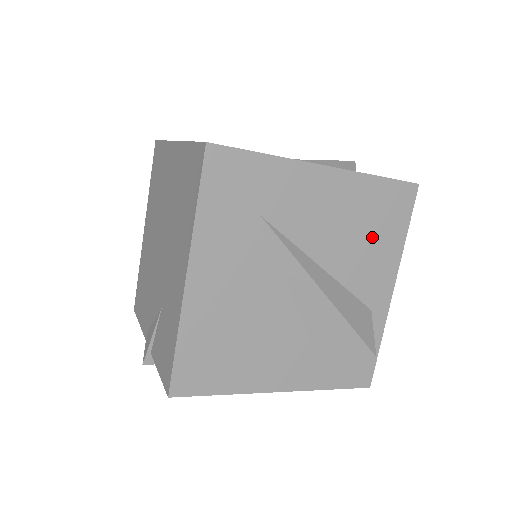
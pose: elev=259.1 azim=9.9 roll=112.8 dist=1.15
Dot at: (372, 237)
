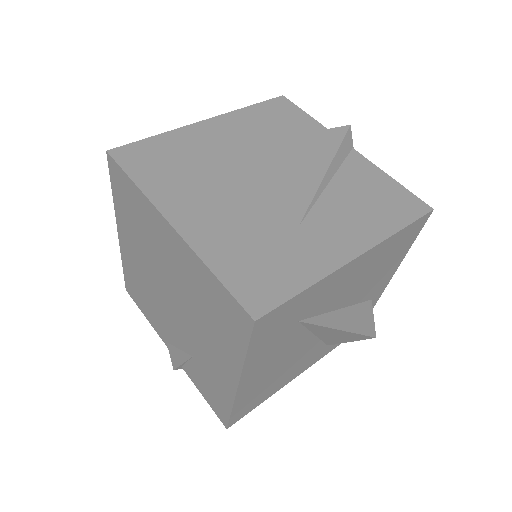
Dot at: (384, 266)
